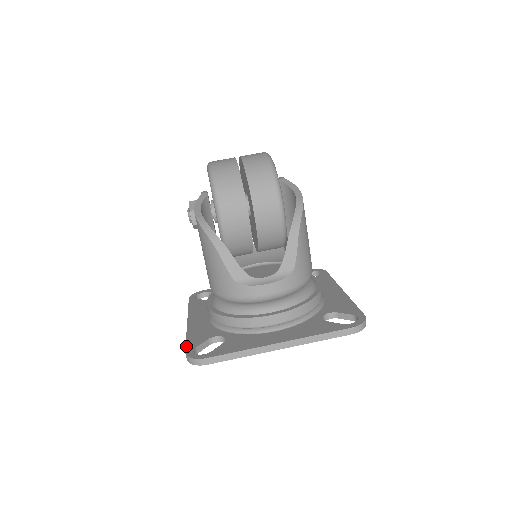
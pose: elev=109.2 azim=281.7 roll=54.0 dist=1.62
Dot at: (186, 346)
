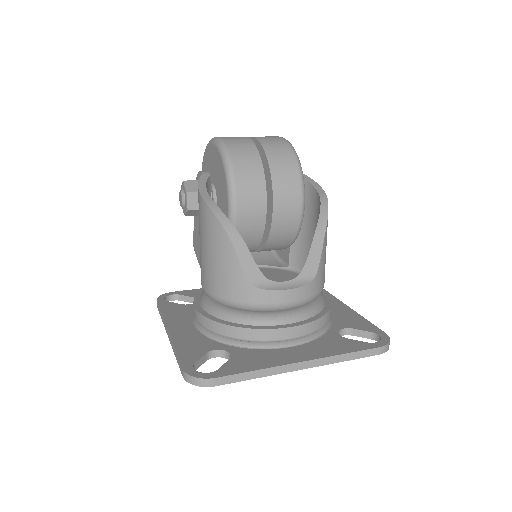
Dot at: (180, 361)
